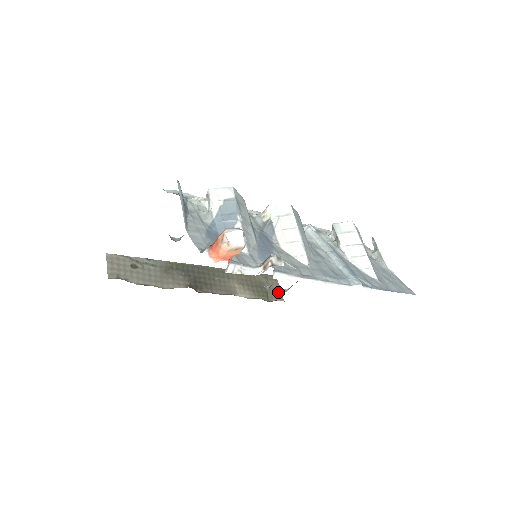
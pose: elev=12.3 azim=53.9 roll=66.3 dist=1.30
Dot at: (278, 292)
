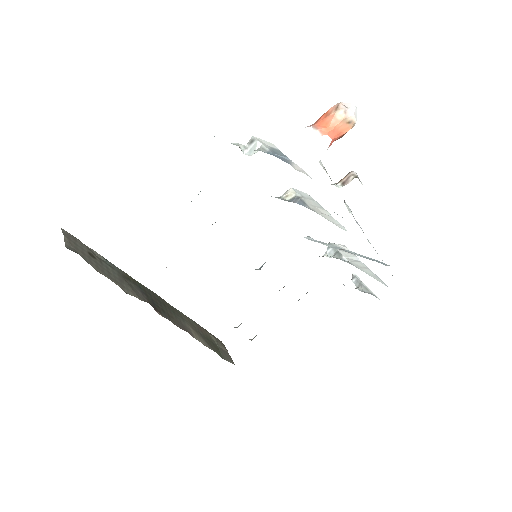
Dot at: (228, 355)
